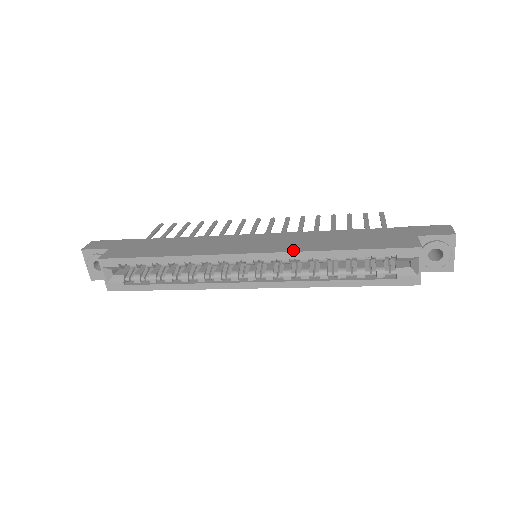
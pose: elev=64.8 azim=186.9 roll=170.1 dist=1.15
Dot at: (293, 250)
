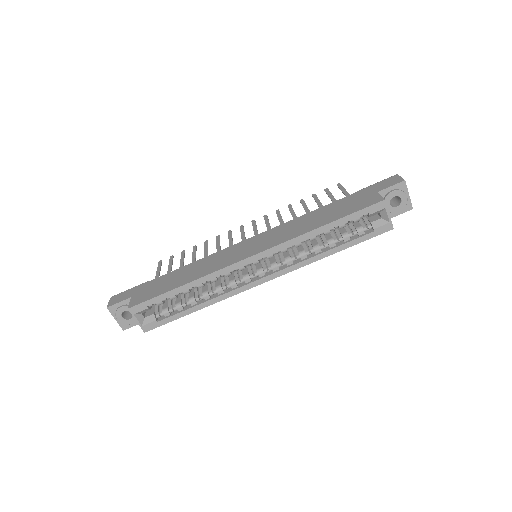
Dot at: (287, 239)
